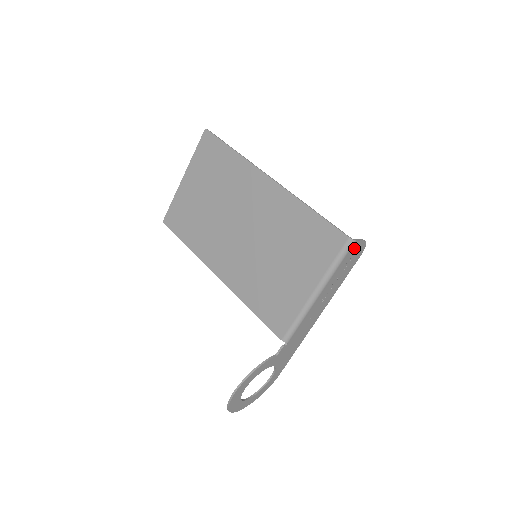
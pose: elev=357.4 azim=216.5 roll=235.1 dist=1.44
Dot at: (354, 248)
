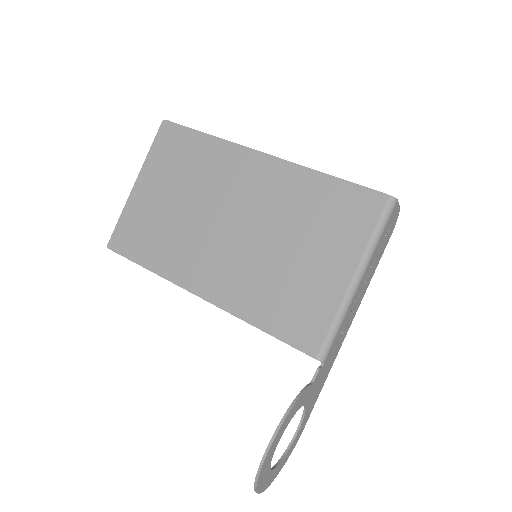
Dot at: (393, 214)
